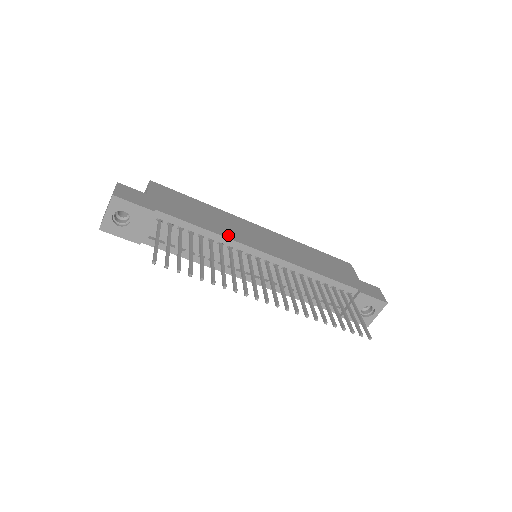
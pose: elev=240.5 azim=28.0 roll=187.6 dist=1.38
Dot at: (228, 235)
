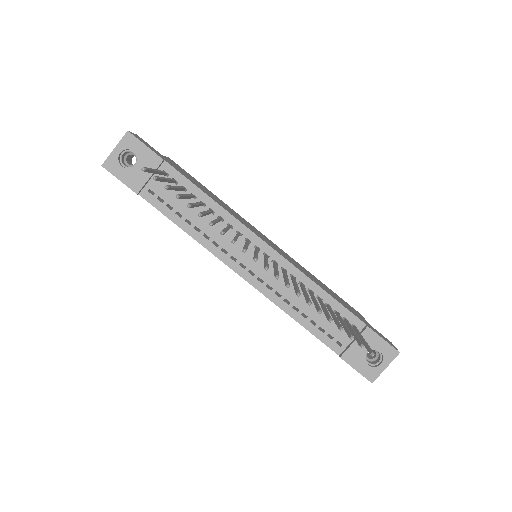
Dot at: (231, 213)
